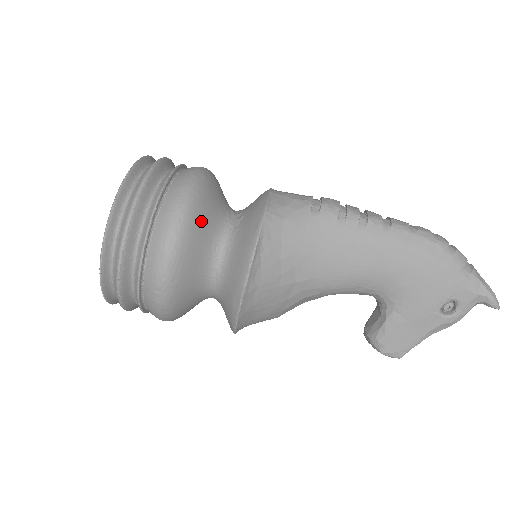
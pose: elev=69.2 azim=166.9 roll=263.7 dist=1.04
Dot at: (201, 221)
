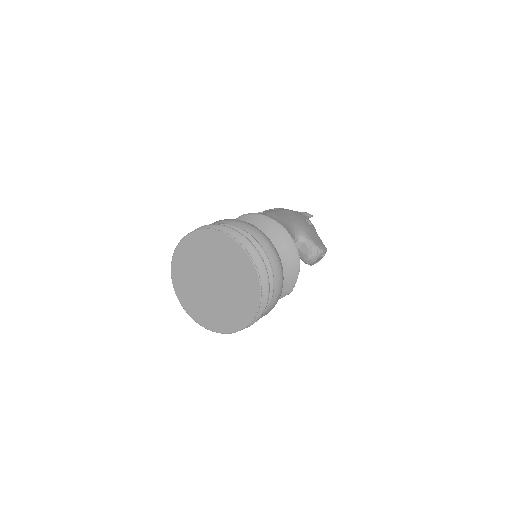
Dot at: occluded
